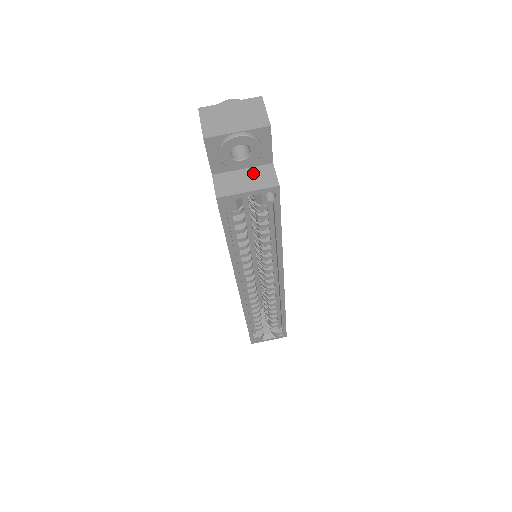
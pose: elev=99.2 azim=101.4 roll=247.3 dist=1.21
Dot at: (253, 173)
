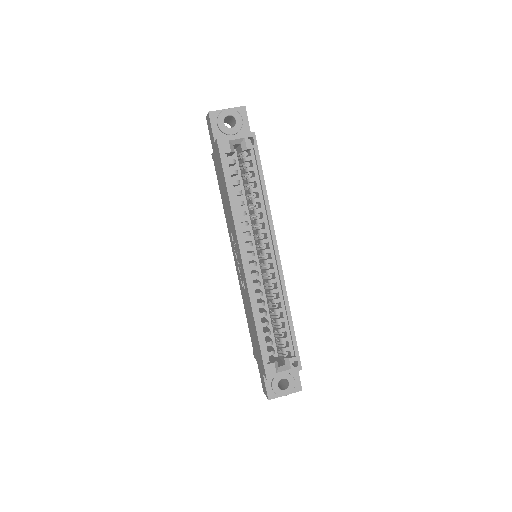
Dot at: occluded
